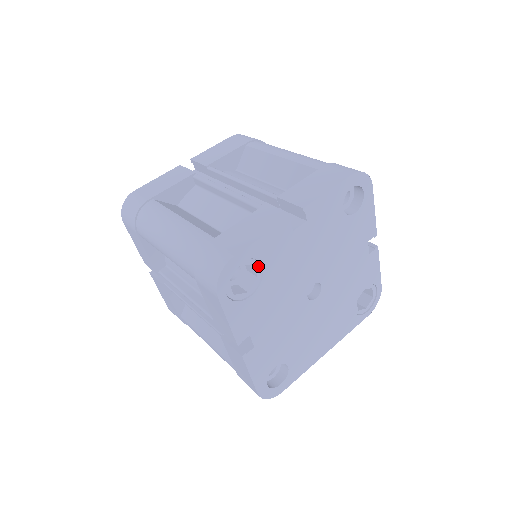
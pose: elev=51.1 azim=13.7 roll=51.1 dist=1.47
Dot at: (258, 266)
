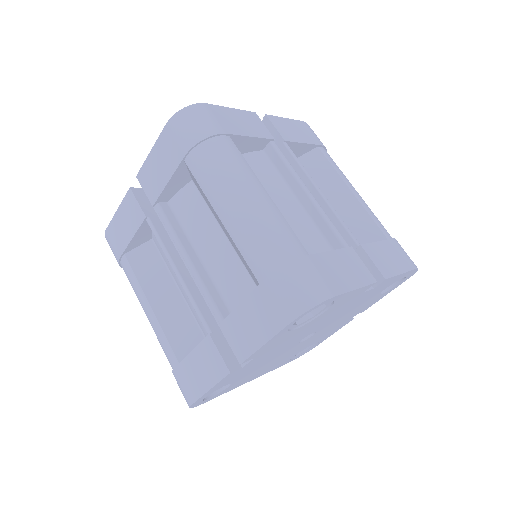
Dot at: (325, 308)
